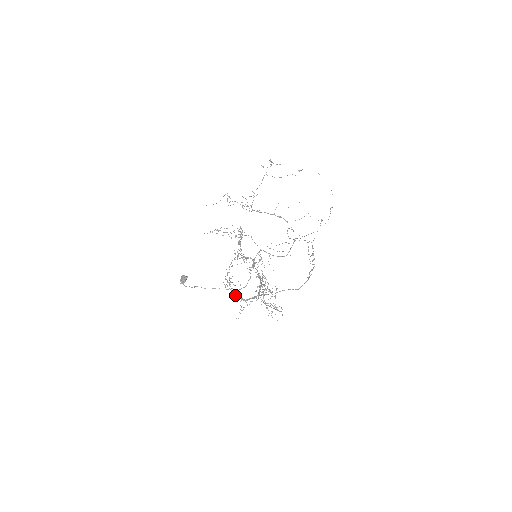
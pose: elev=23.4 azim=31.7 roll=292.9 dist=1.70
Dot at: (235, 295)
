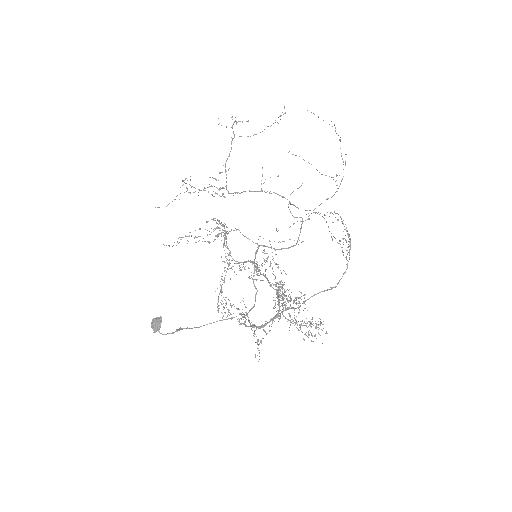
Dot at: (243, 324)
